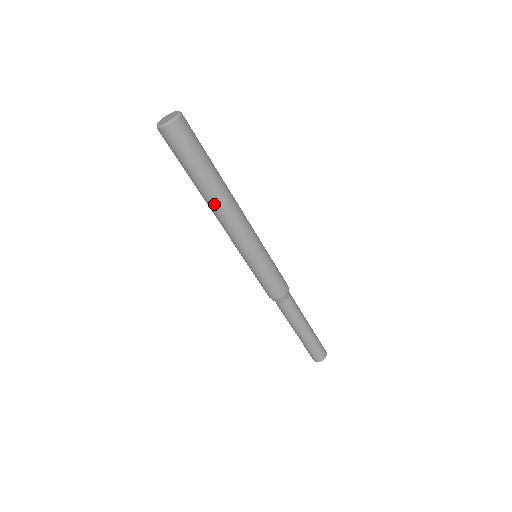
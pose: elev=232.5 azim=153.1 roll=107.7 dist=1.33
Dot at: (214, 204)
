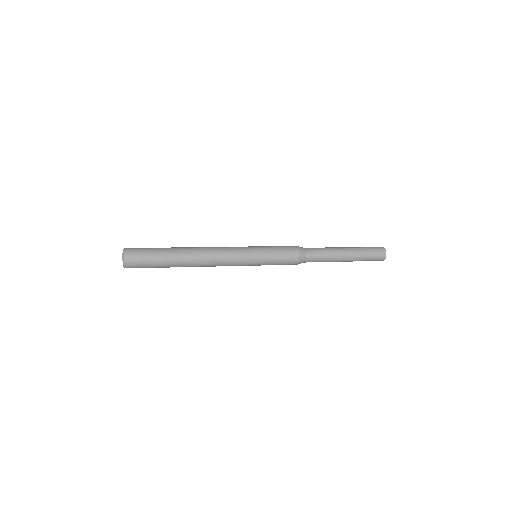
Dot at: occluded
